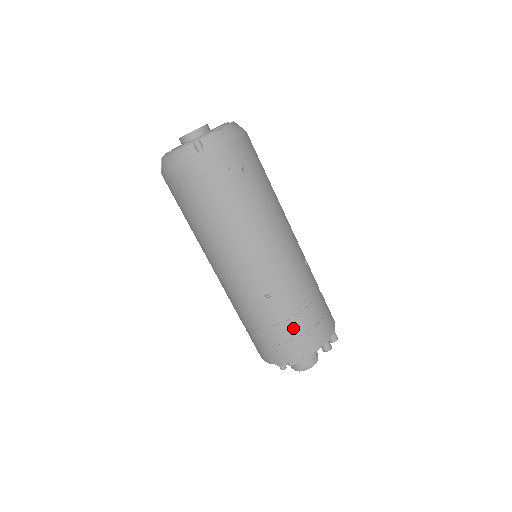
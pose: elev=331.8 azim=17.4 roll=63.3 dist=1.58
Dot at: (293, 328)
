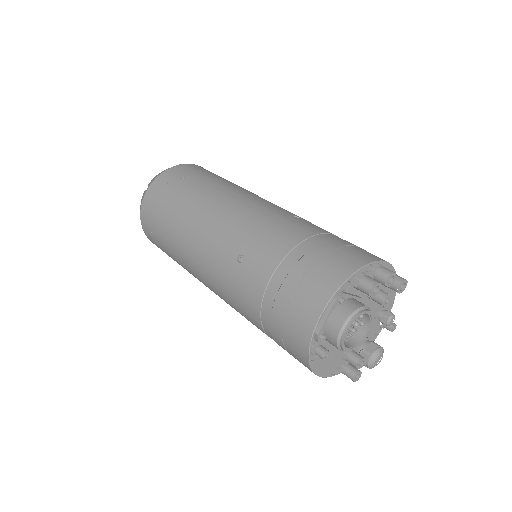
Dot at: (287, 277)
